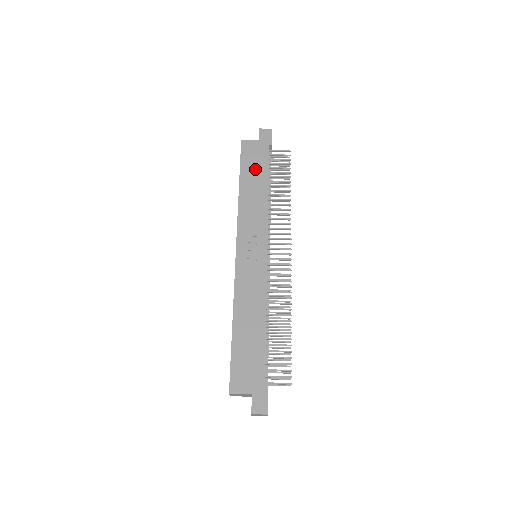
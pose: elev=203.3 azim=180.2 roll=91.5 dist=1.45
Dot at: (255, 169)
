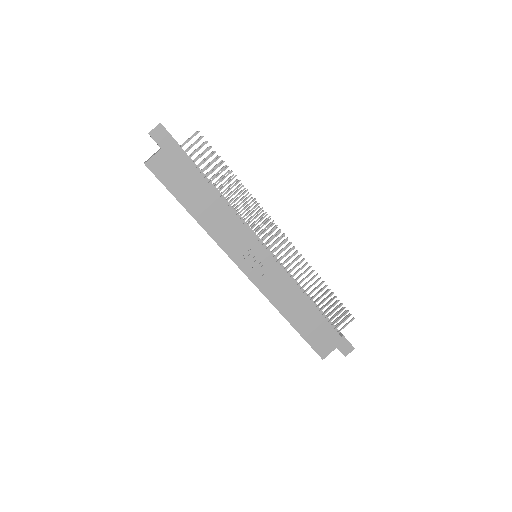
Dot at: (188, 185)
